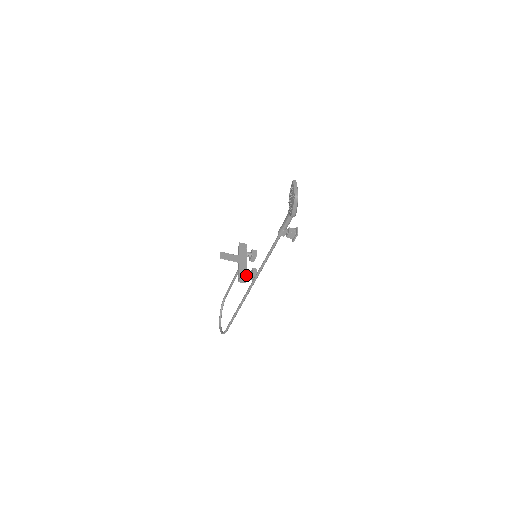
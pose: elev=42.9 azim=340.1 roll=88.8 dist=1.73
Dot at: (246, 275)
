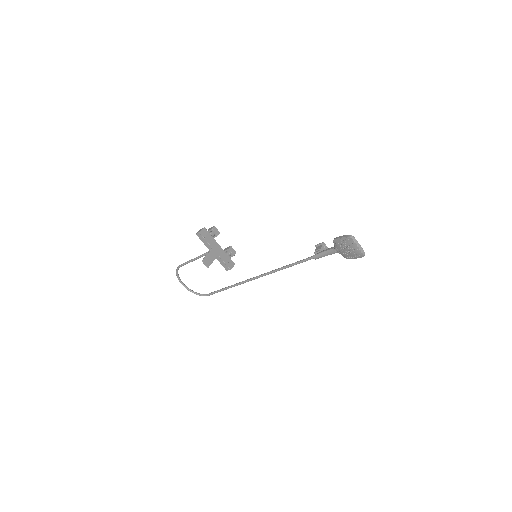
Dot at: (232, 262)
